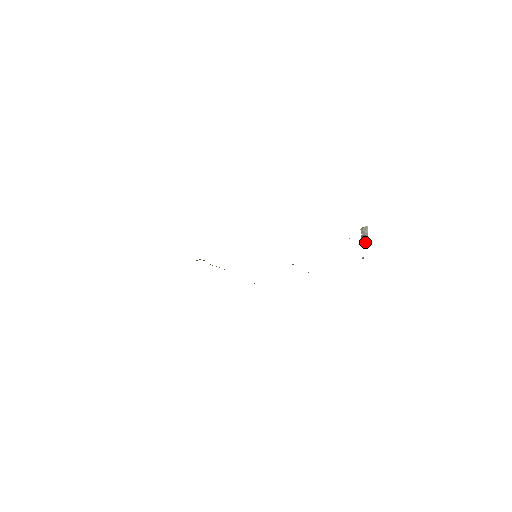
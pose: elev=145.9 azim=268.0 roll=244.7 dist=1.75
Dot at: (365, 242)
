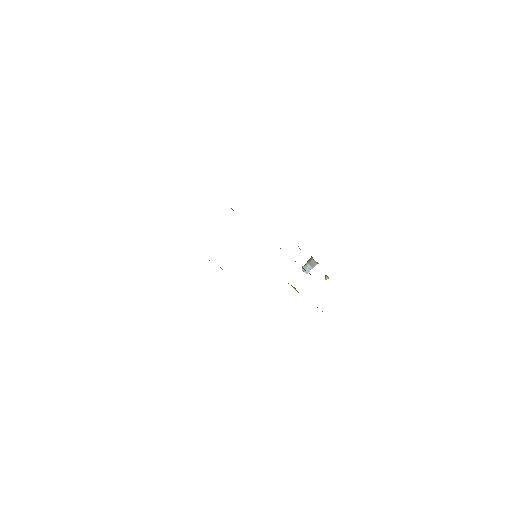
Dot at: occluded
